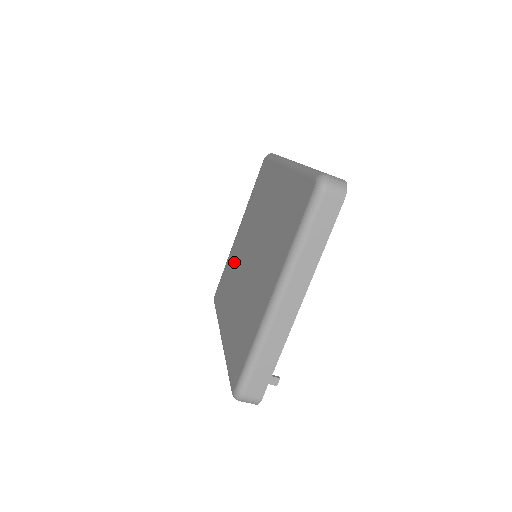
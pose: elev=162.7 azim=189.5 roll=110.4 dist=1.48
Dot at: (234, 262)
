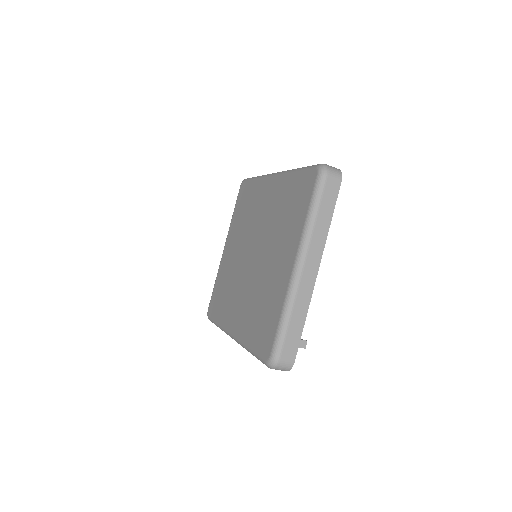
Dot at: (228, 273)
